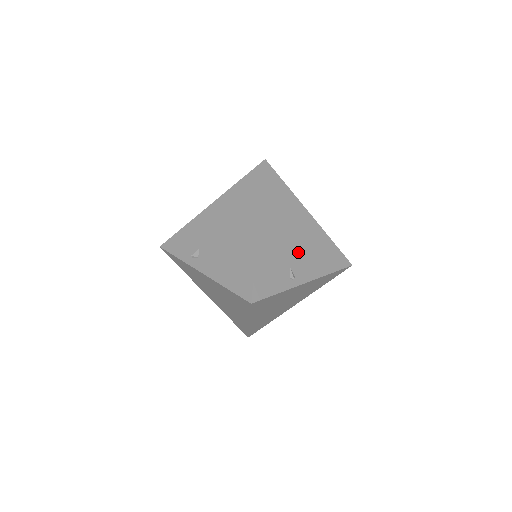
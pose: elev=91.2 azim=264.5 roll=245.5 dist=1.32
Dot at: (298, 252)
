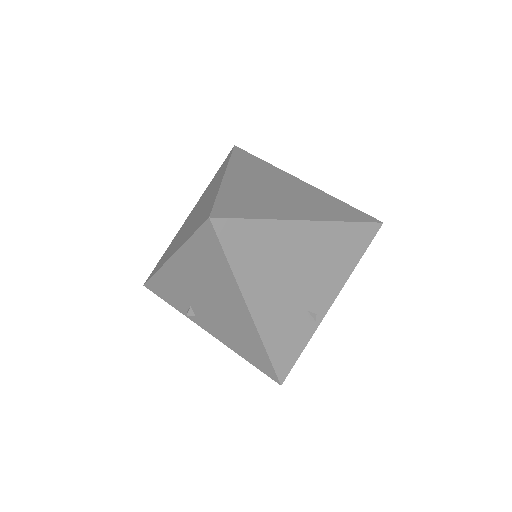
Dot at: (309, 285)
